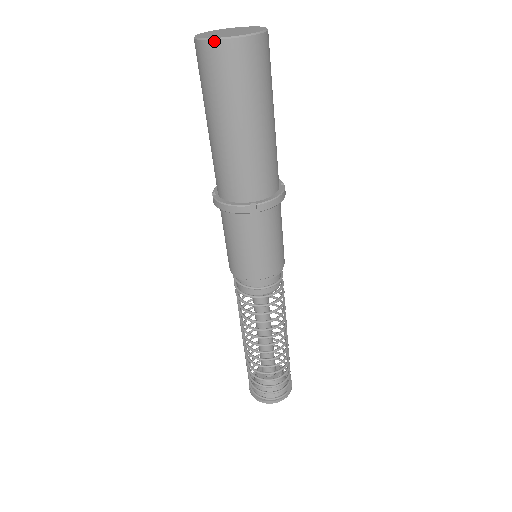
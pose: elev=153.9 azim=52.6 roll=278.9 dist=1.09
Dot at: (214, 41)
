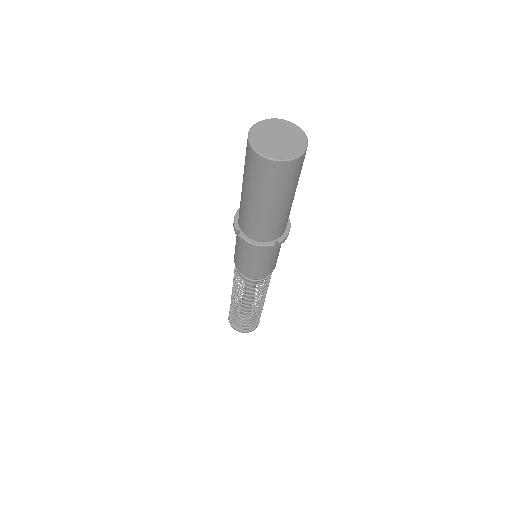
Dot at: (278, 162)
